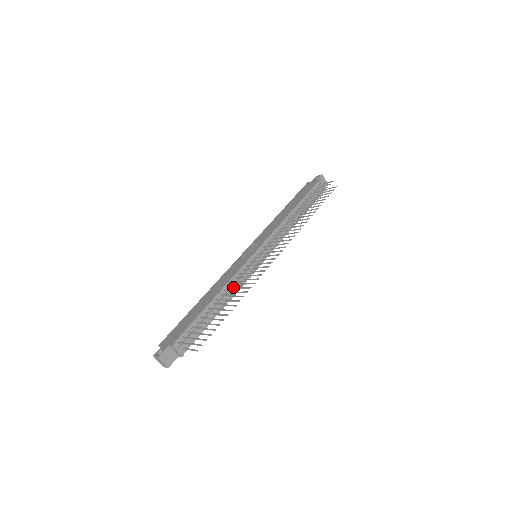
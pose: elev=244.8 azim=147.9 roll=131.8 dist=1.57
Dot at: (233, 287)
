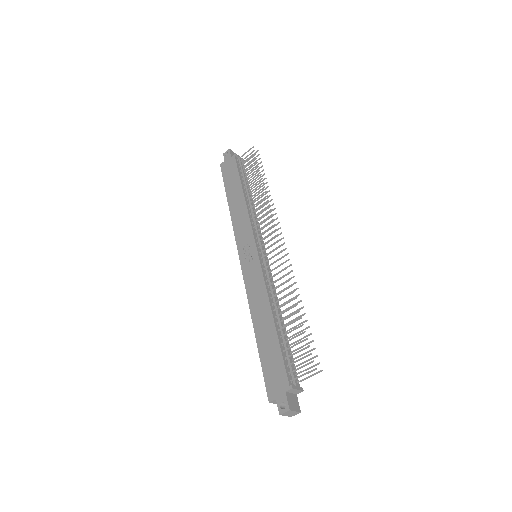
Dot at: (274, 296)
